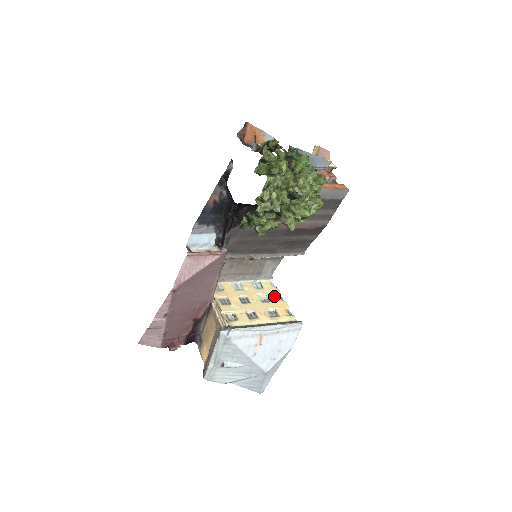
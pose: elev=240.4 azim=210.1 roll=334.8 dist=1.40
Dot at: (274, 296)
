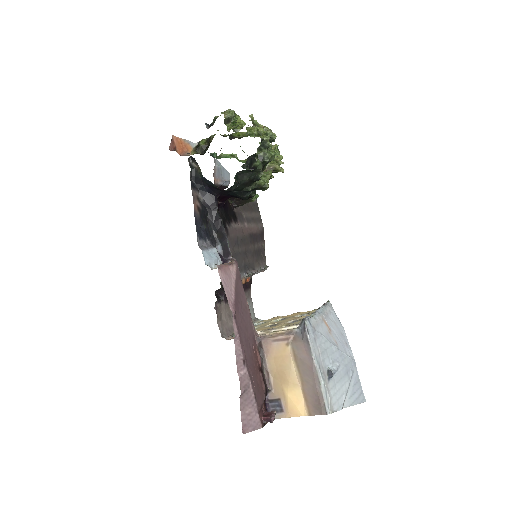
Dot at: (282, 317)
